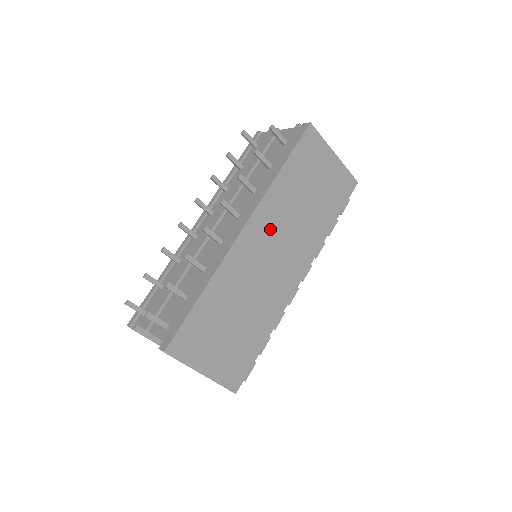
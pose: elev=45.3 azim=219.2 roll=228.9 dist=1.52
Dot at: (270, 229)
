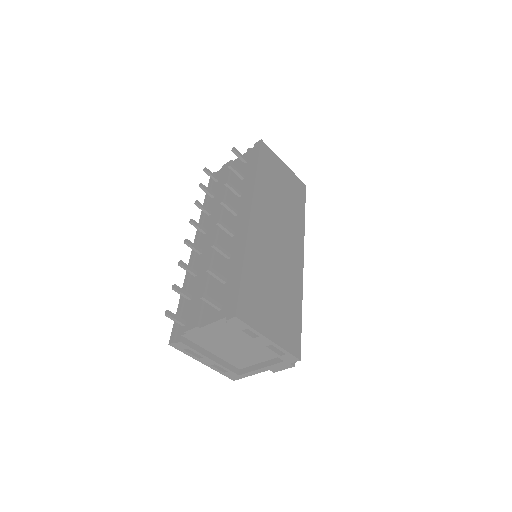
Dot at: (268, 214)
